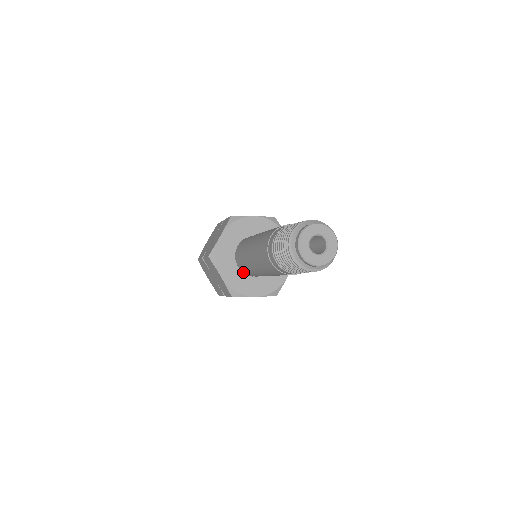
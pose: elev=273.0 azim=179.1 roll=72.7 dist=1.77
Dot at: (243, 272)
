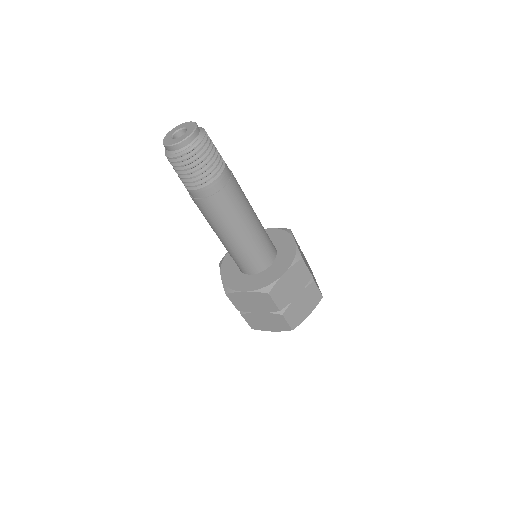
Dot at: (242, 272)
